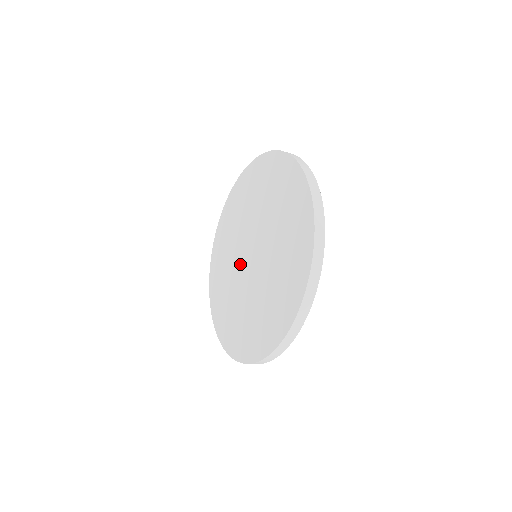
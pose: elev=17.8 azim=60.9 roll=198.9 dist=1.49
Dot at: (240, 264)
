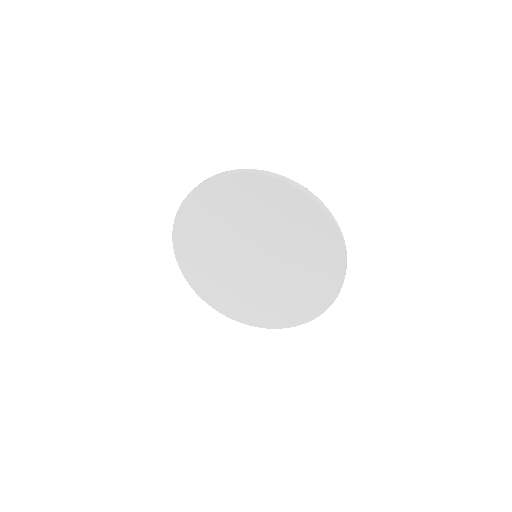
Dot at: (237, 262)
